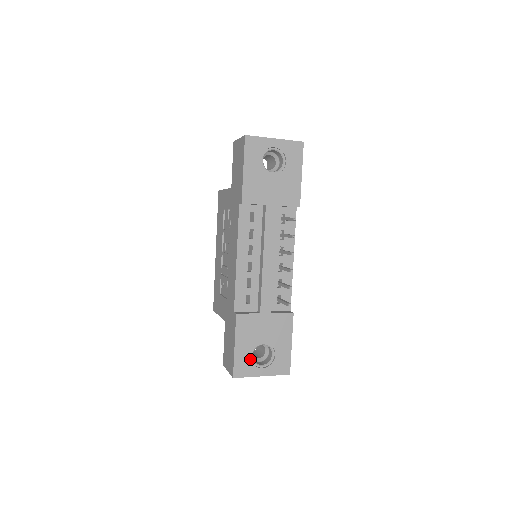
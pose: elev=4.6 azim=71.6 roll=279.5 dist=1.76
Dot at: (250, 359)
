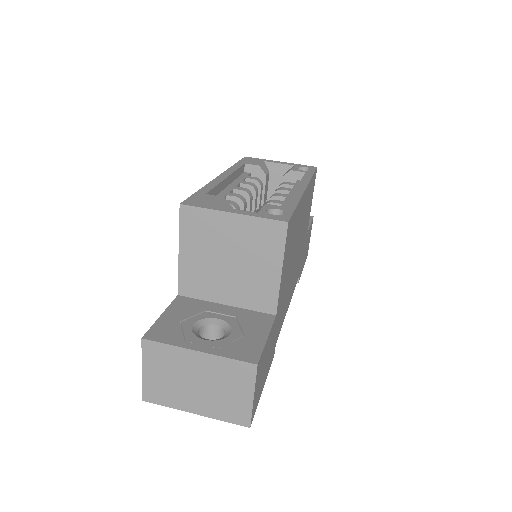
Dot at: occluded
